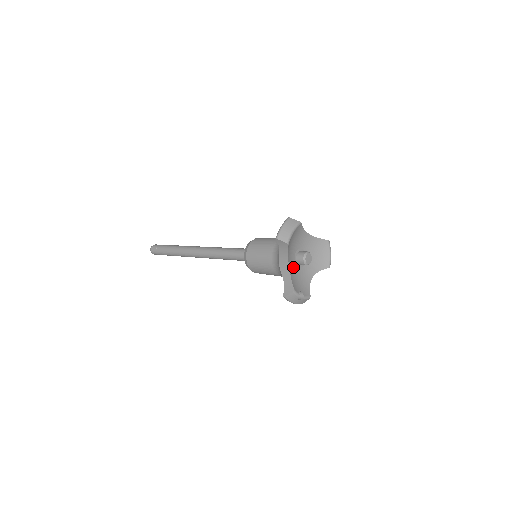
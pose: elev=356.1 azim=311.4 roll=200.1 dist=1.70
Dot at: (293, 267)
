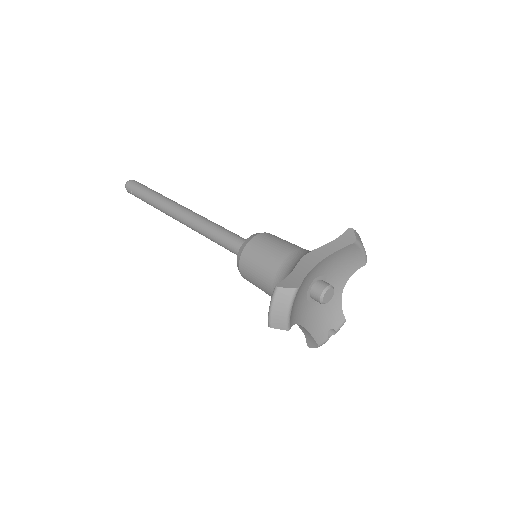
Dot at: (309, 311)
